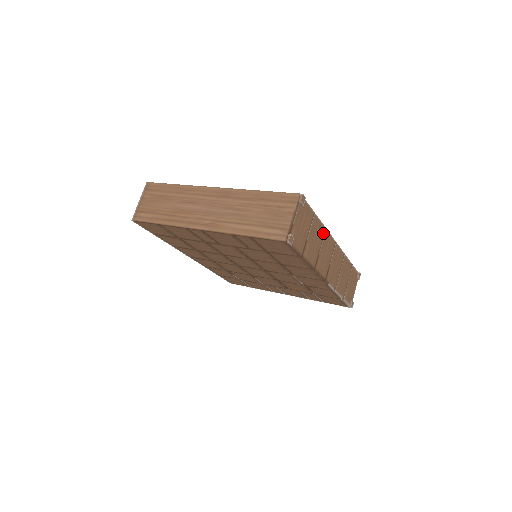
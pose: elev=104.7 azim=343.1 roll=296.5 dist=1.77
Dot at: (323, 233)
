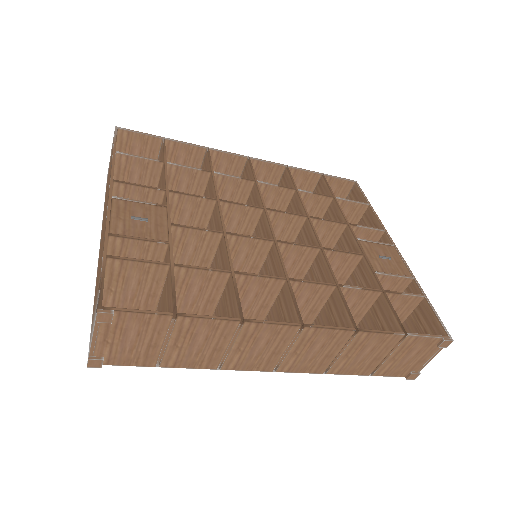
Dot at: (234, 328)
